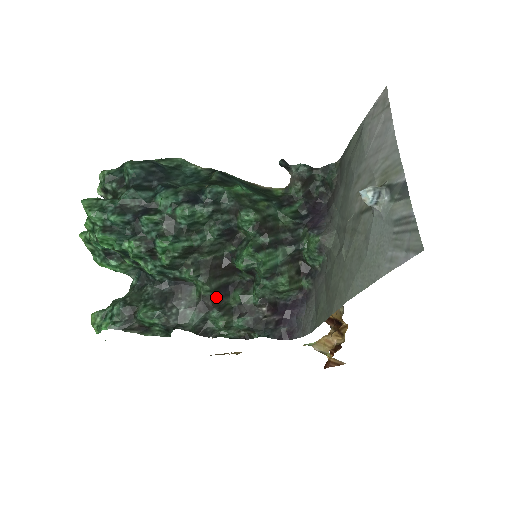
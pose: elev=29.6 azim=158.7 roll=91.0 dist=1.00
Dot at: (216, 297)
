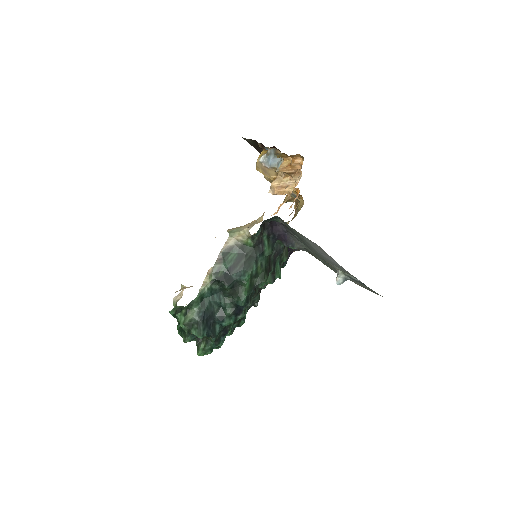
Dot at: occluded
